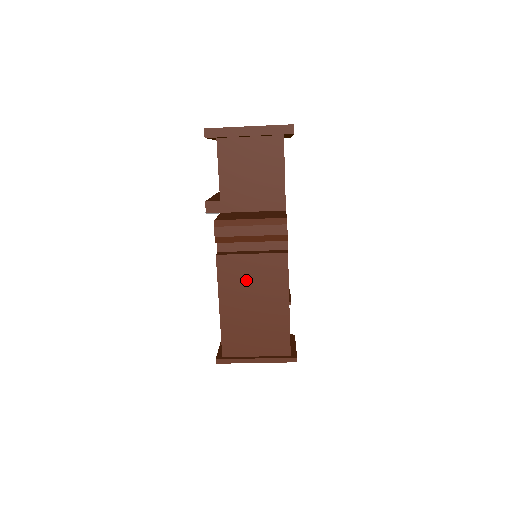
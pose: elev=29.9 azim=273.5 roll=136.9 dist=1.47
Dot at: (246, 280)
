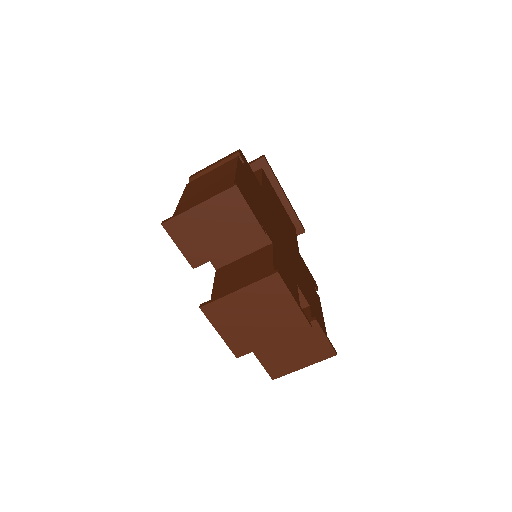
Dot at: (205, 181)
